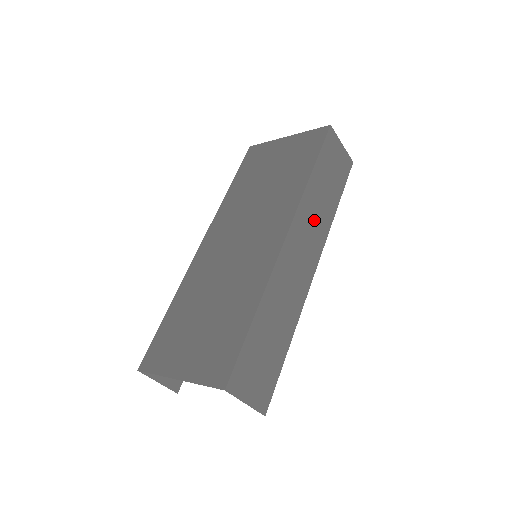
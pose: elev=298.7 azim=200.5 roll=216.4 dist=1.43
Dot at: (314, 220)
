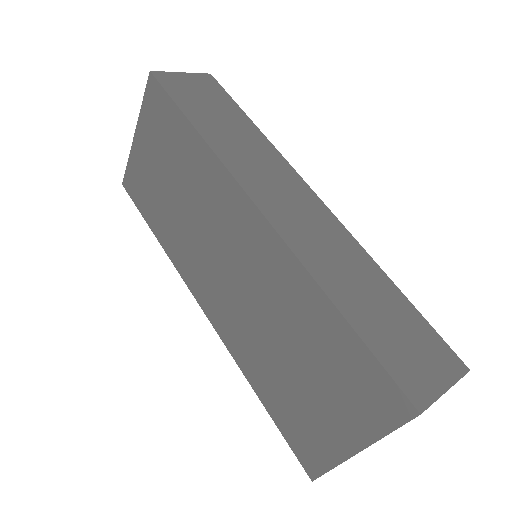
Dot at: (255, 161)
